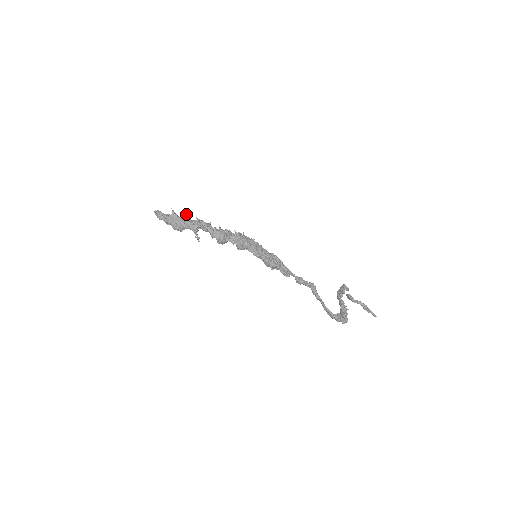
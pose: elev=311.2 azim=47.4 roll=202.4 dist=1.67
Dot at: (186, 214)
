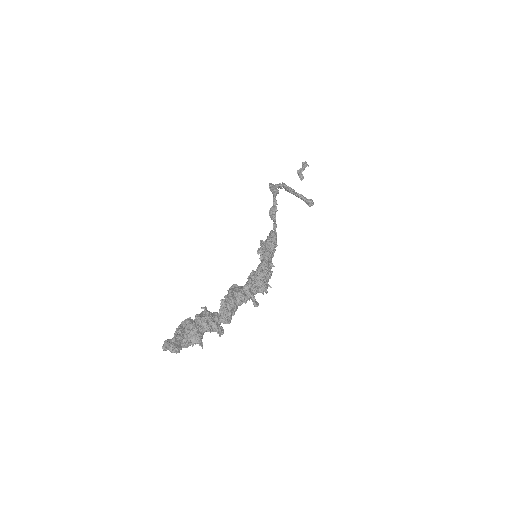
Dot at: occluded
